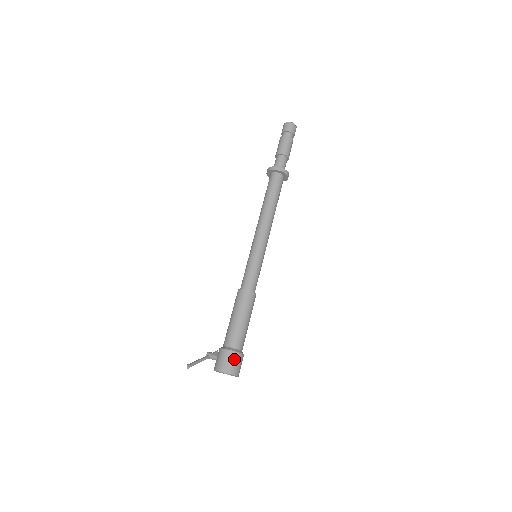
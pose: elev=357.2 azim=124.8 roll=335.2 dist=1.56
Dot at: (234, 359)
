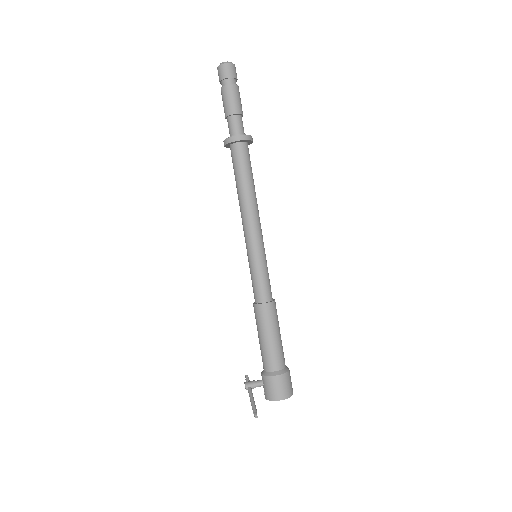
Dot at: (289, 379)
